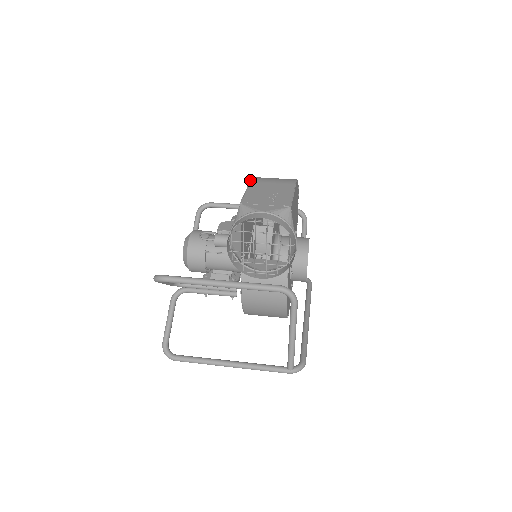
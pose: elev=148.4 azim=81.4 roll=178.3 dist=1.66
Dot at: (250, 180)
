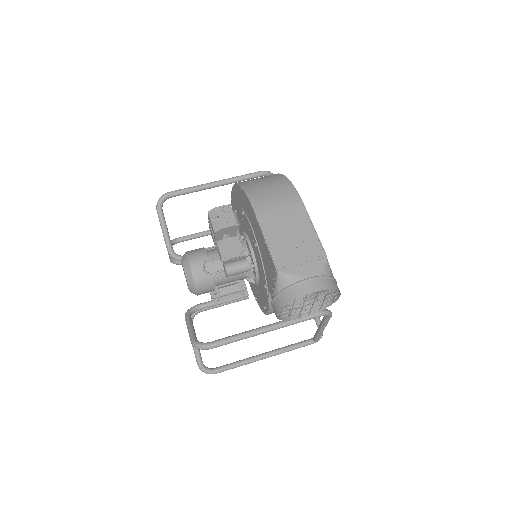
Dot at: (254, 213)
